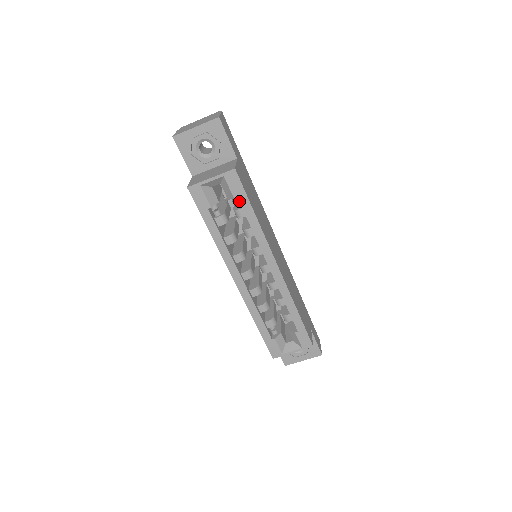
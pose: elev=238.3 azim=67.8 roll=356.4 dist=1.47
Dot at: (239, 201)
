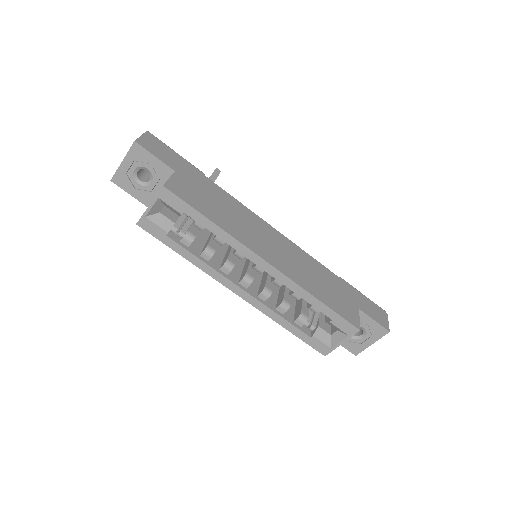
Dot at: occluded
